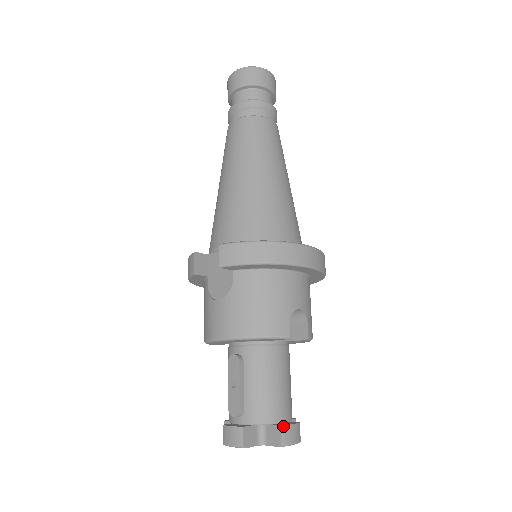
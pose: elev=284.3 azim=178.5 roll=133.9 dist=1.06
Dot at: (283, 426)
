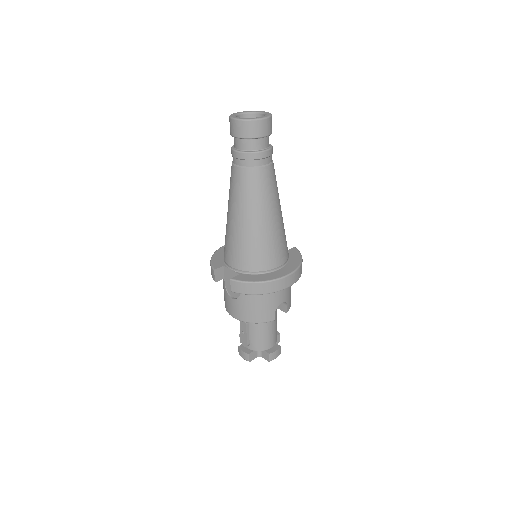
Dot at: (270, 354)
